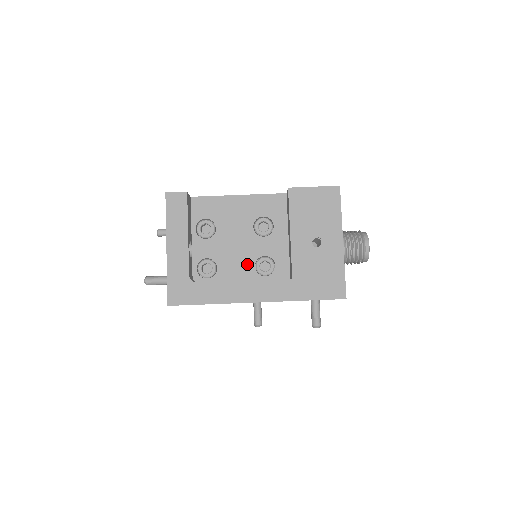
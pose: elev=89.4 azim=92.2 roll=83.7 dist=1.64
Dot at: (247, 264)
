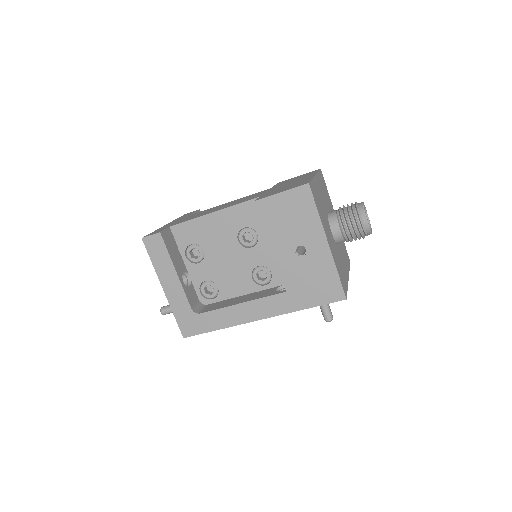
Dot at: (244, 278)
